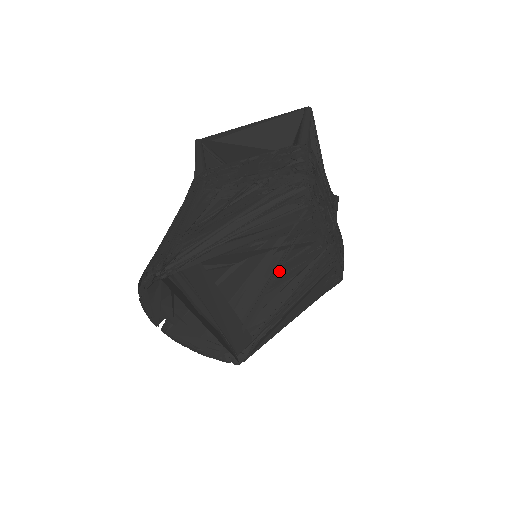
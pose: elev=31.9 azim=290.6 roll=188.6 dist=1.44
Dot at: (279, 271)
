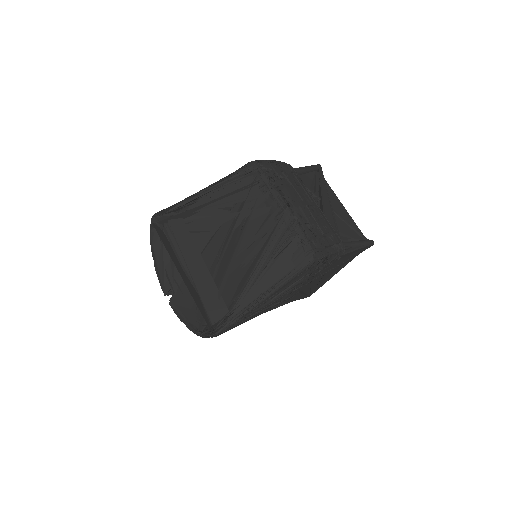
Dot at: (251, 242)
